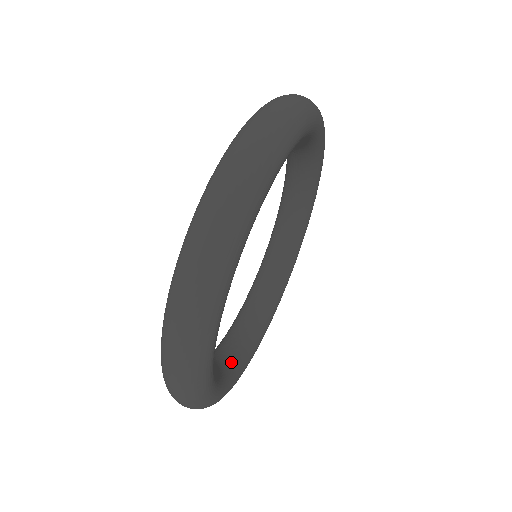
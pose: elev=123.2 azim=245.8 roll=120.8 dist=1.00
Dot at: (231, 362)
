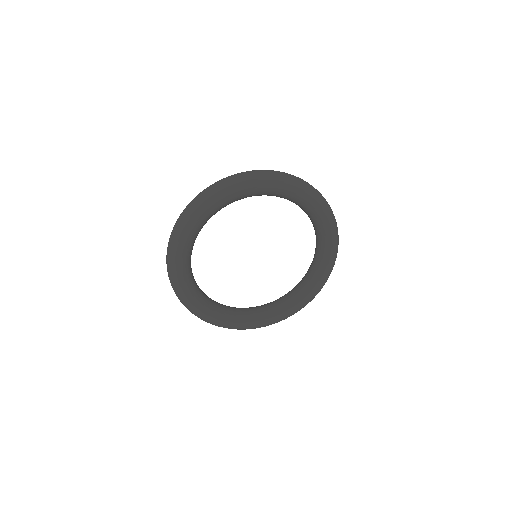
Dot at: occluded
